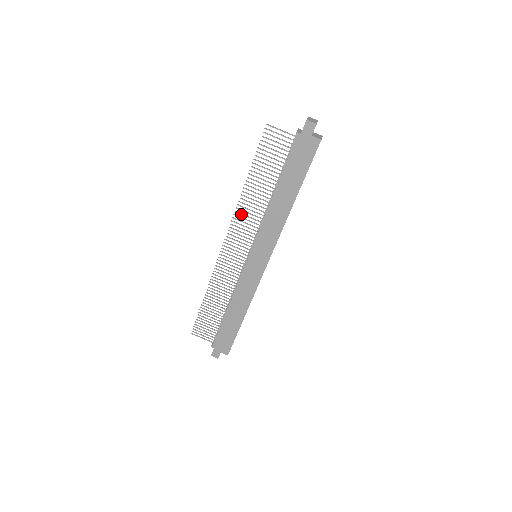
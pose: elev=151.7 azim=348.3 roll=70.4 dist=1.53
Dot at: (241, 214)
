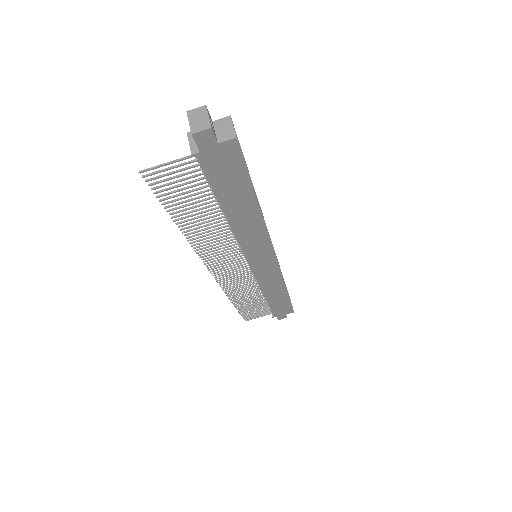
Dot at: (204, 248)
